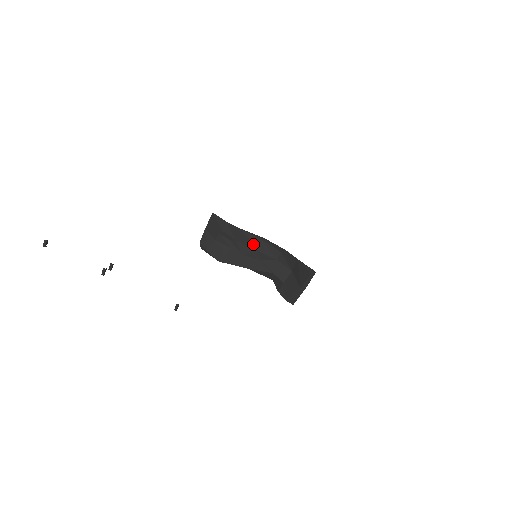
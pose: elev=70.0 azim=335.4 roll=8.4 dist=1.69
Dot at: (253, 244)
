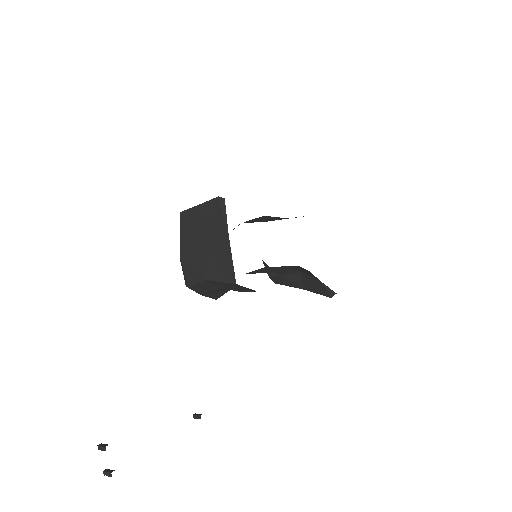
Dot at: occluded
